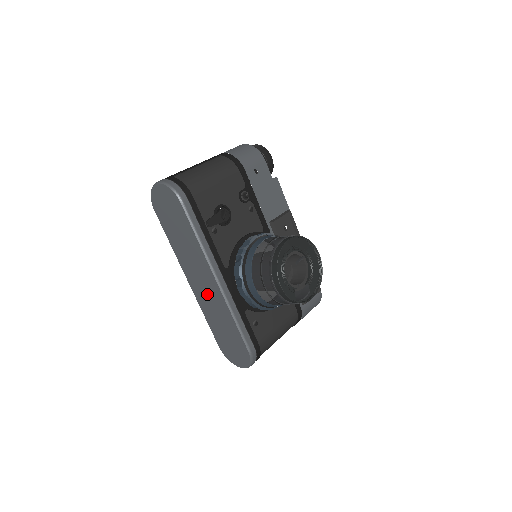
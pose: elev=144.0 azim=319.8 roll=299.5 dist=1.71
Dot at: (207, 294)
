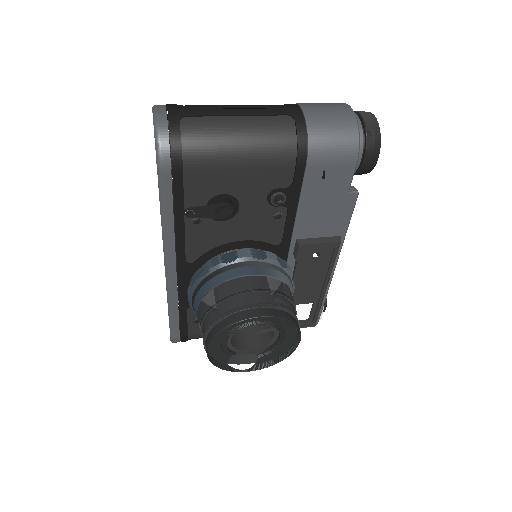
Dot at: occluded
